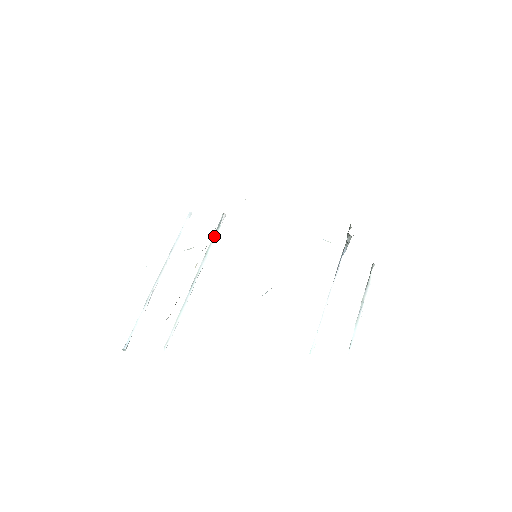
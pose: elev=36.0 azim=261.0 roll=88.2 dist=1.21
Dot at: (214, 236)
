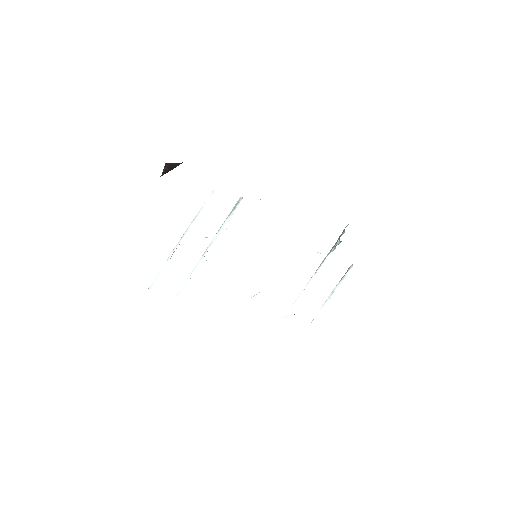
Dot at: (229, 215)
